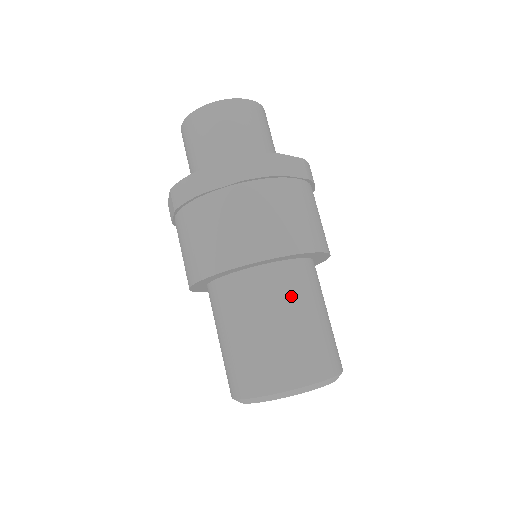
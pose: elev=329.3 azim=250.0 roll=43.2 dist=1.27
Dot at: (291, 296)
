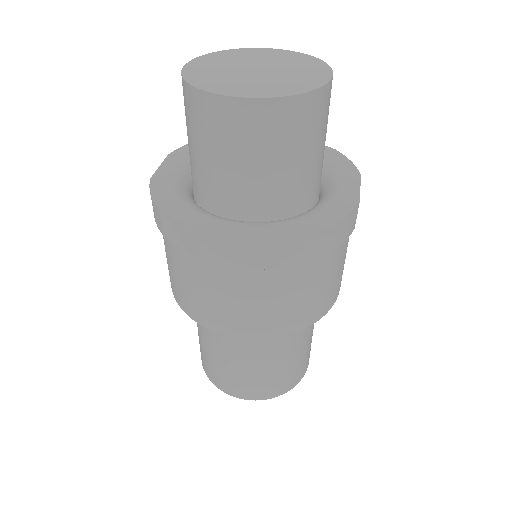
Dot at: (249, 348)
